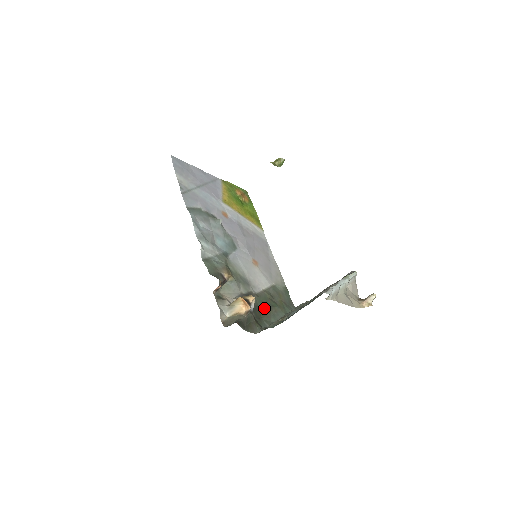
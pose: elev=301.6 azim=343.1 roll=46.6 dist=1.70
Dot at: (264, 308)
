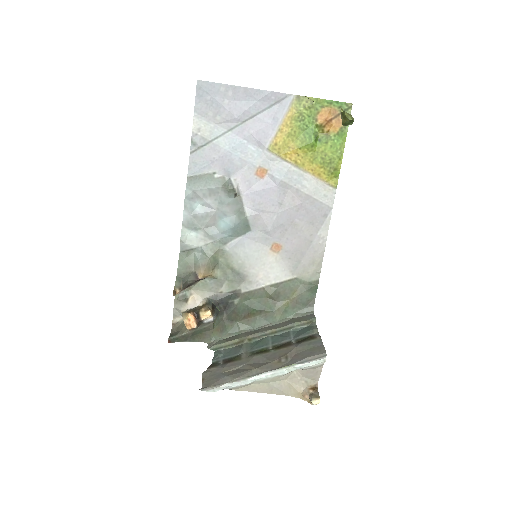
Dot at: (248, 310)
